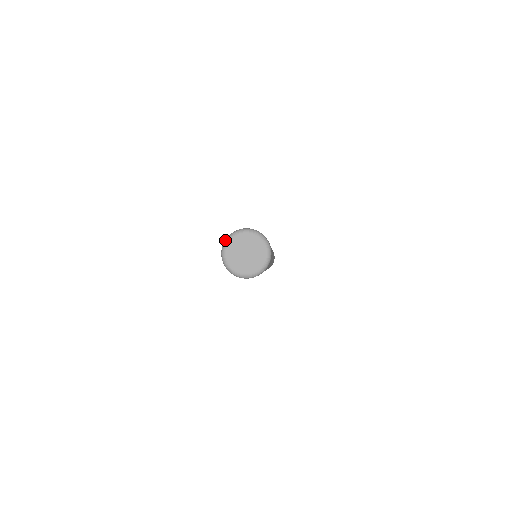
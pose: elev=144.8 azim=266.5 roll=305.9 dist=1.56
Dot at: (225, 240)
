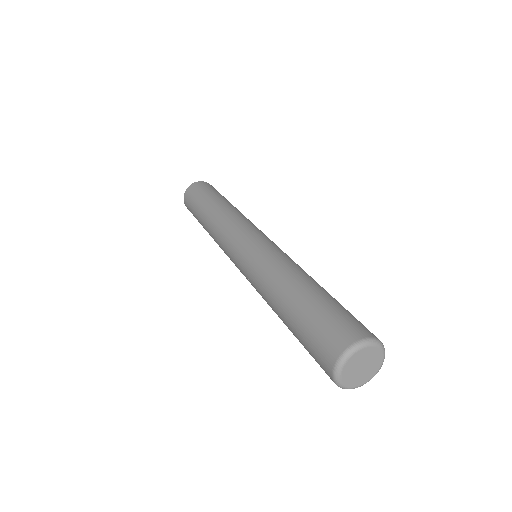
Dot at: (335, 372)
